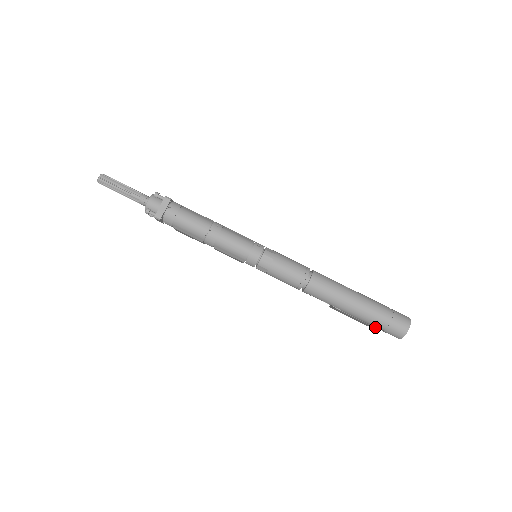
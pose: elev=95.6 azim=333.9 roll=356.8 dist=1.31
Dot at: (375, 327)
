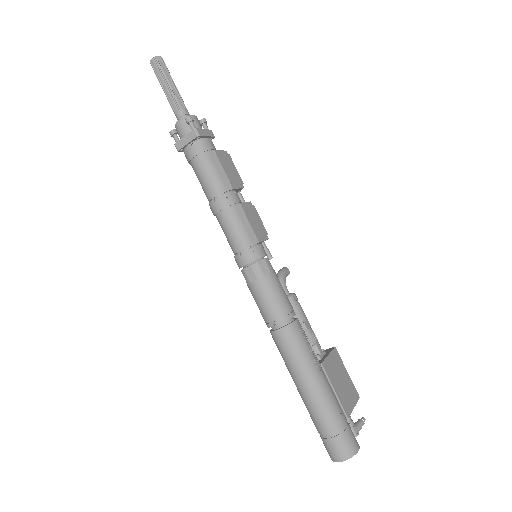
Dot at: occluded
